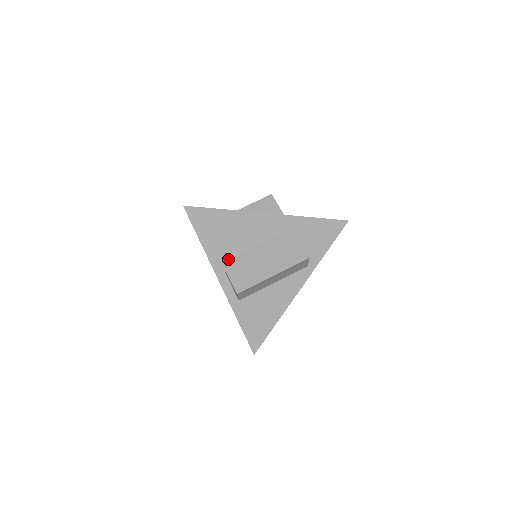
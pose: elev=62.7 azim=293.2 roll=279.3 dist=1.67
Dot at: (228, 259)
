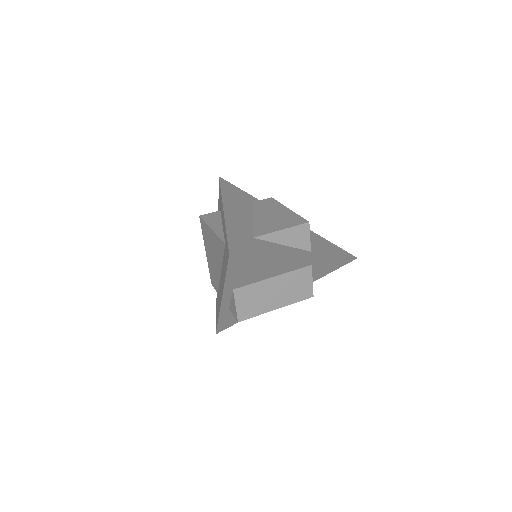
Dot at: (241, 287)
